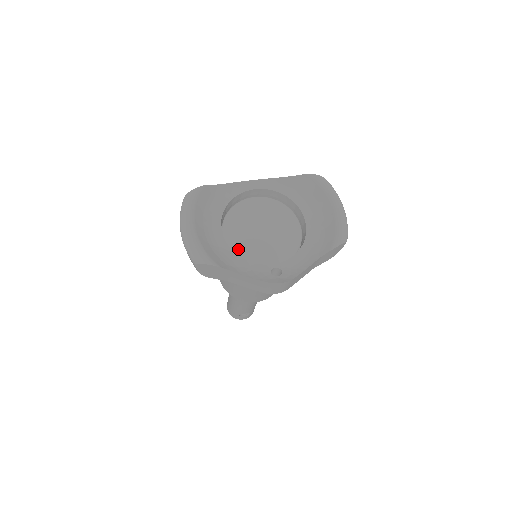
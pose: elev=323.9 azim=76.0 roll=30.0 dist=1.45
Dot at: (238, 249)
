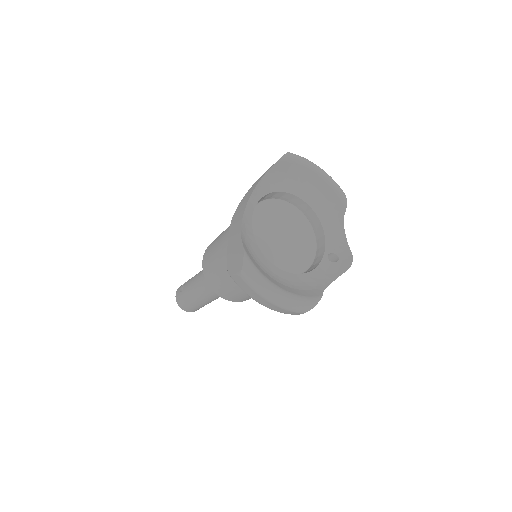
Dot at: (292, 268)
